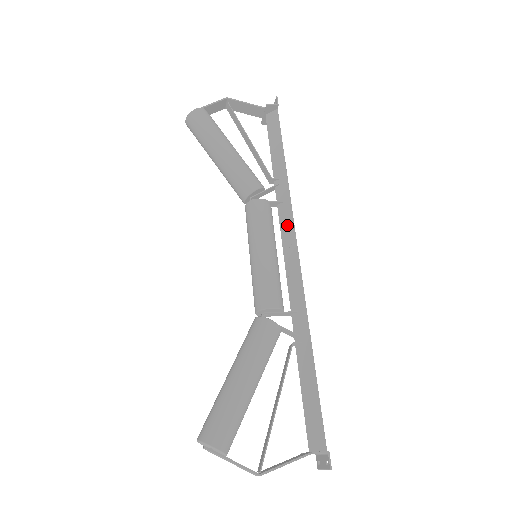
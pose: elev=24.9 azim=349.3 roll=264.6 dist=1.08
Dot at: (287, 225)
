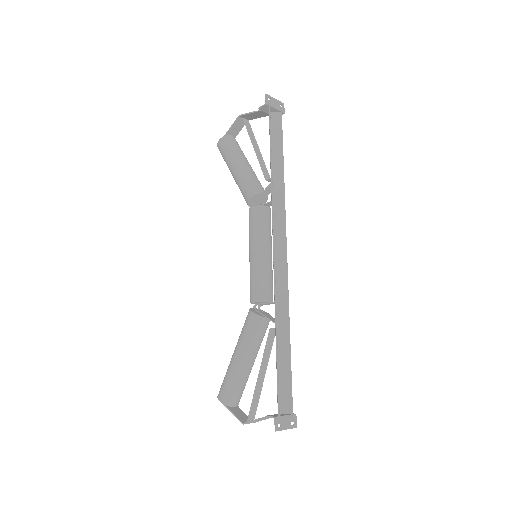
Dot at: occluded
